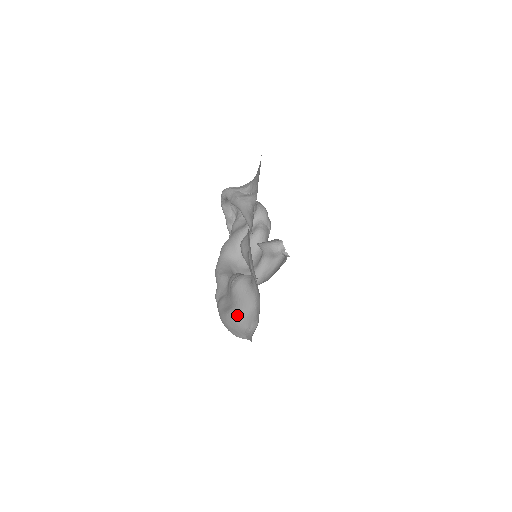
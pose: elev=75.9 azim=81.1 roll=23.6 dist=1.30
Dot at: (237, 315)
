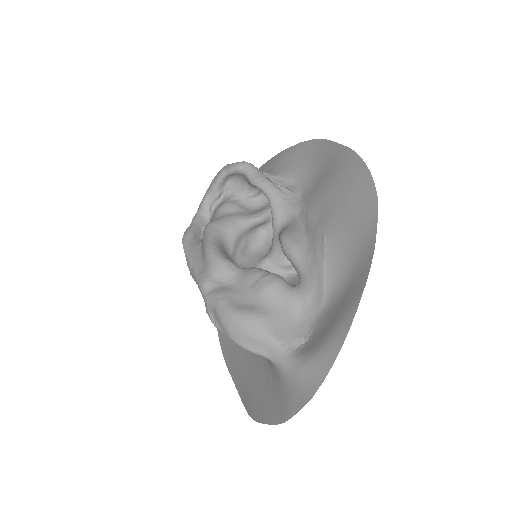
Dot at: (269, 322)
